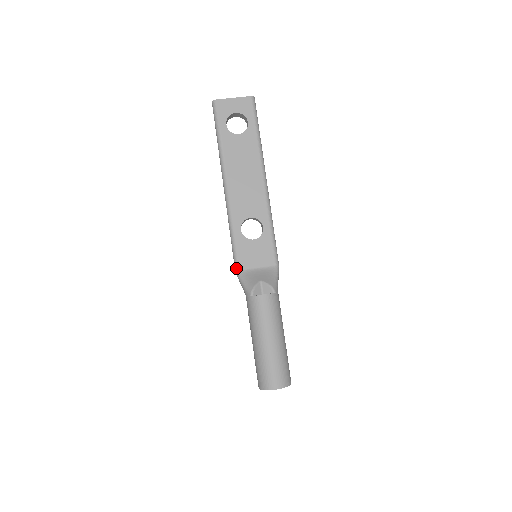
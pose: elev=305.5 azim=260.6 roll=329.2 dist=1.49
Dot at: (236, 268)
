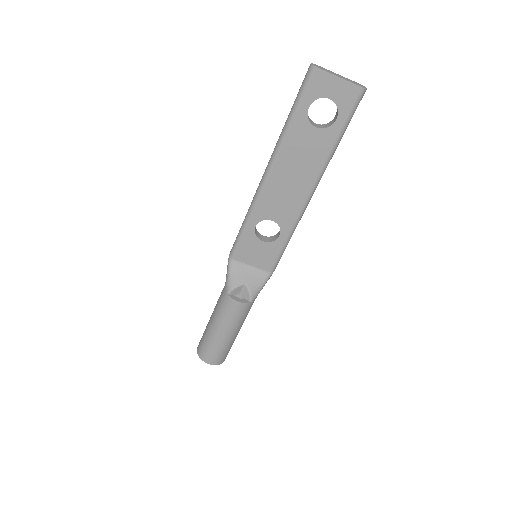
Dot at: (231, 255)
